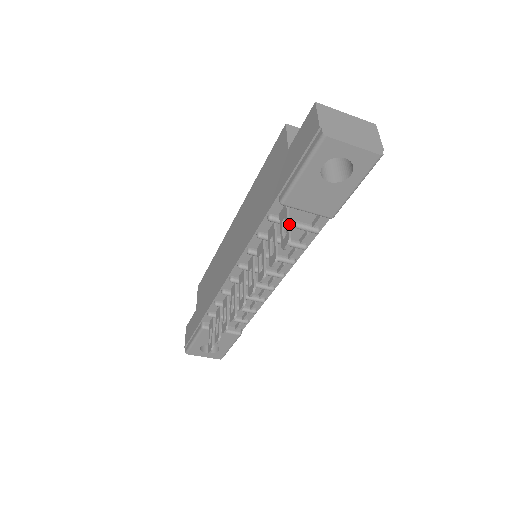
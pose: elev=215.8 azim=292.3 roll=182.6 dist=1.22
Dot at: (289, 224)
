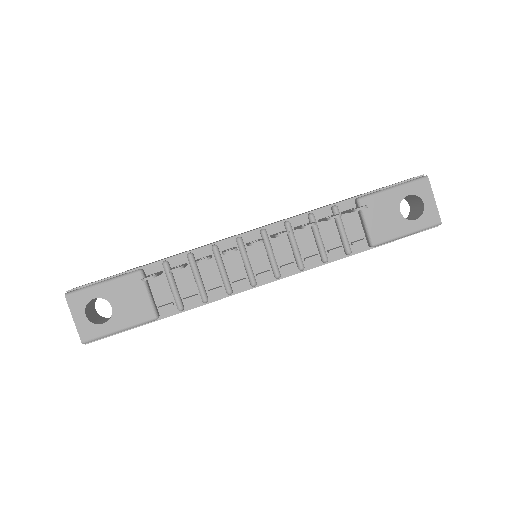
Dot at: occluded
